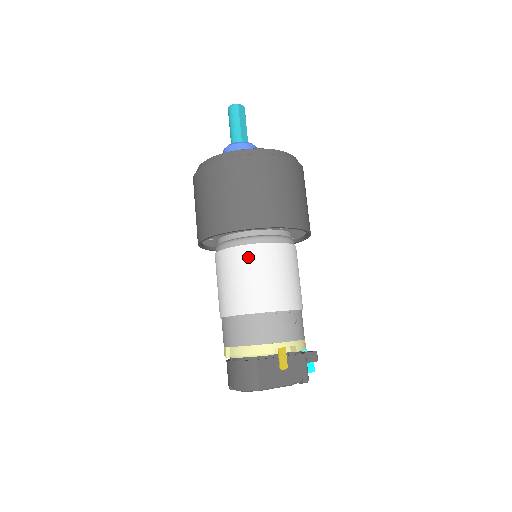
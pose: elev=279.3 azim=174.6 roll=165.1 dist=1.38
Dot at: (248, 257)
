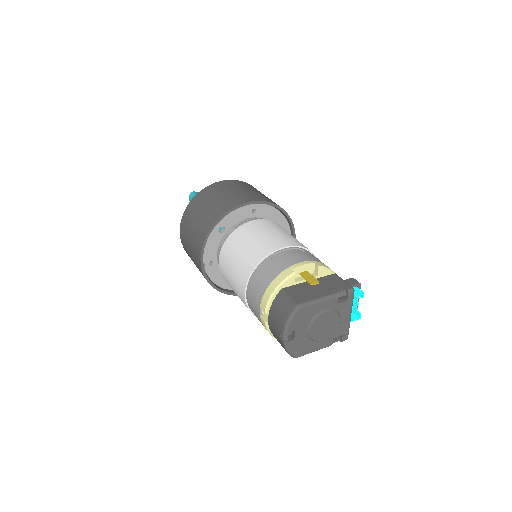
Dot at: (236, 238)
